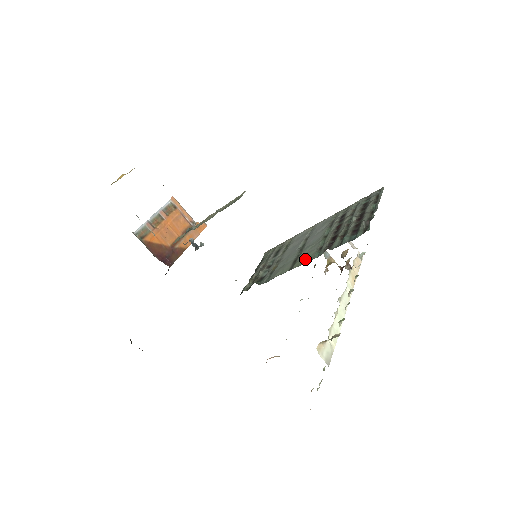
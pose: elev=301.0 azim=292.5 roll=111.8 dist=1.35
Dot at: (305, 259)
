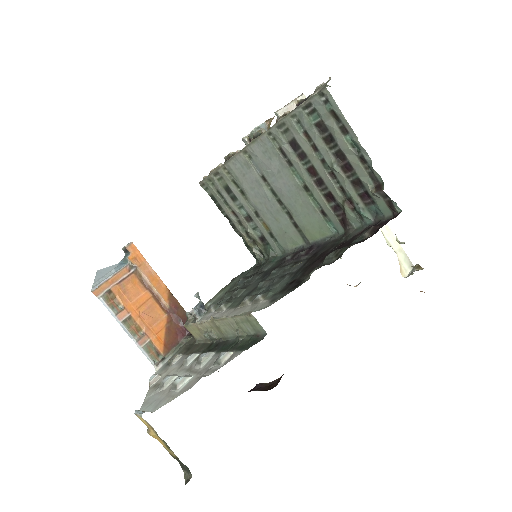
Dot at: (316, 230)
